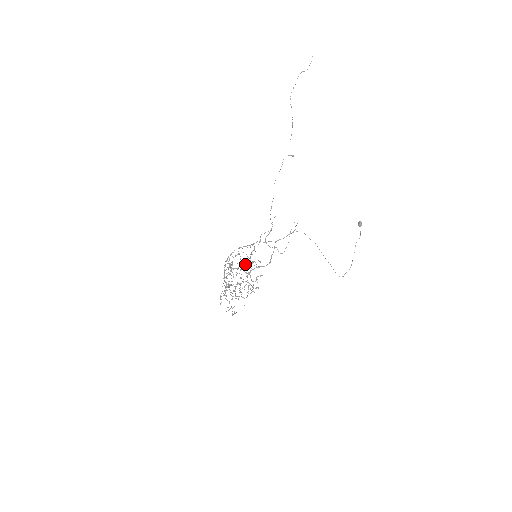
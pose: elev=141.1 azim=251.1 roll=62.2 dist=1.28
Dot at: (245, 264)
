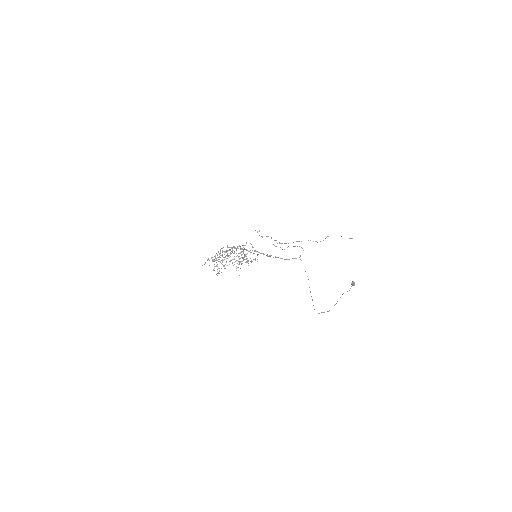
Dot at: occluded
